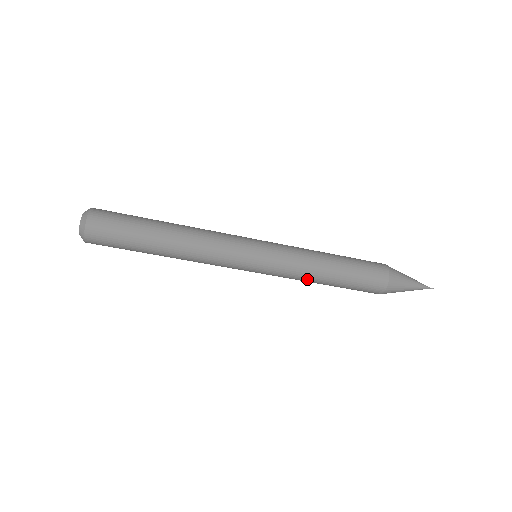
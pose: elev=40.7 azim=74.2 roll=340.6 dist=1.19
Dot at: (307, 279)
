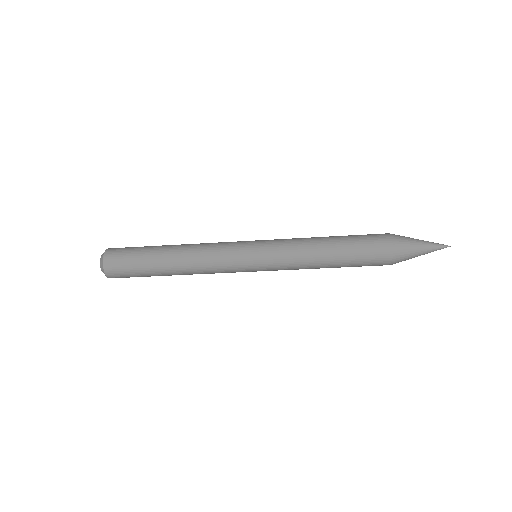
Dot at: occluded
